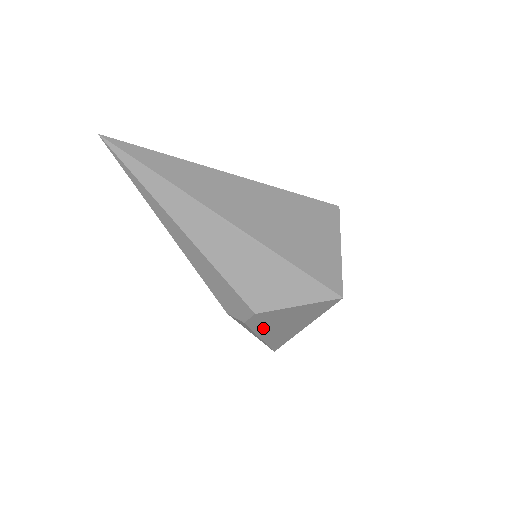
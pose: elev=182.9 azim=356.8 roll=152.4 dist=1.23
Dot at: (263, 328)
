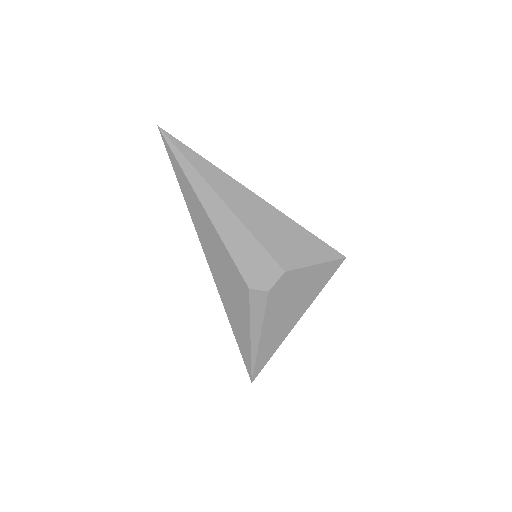
Dot at: (274, 310)
